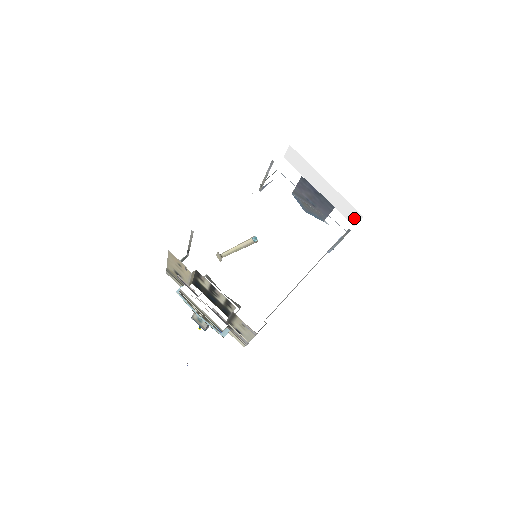
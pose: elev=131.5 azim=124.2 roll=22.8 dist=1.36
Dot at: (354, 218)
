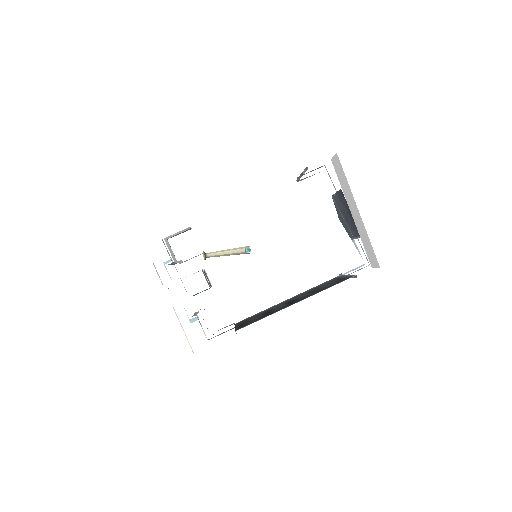
Dot at: (373, 261)
